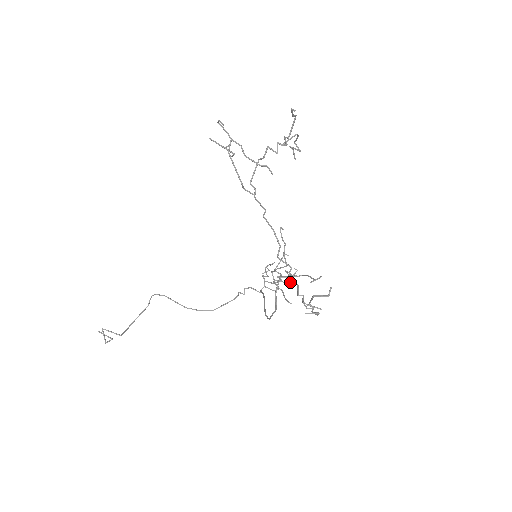
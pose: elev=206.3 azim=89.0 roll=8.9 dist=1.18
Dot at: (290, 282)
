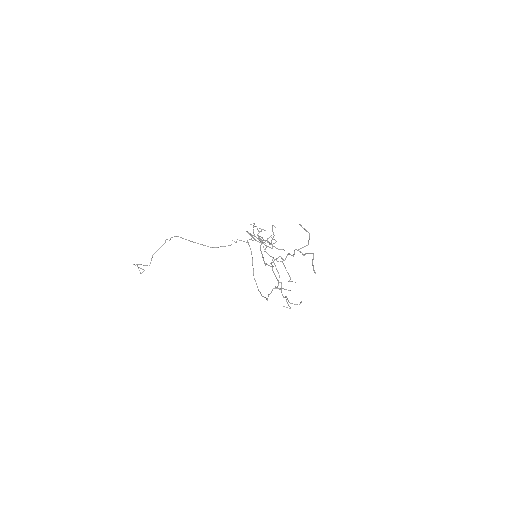
Dot at: occluded
